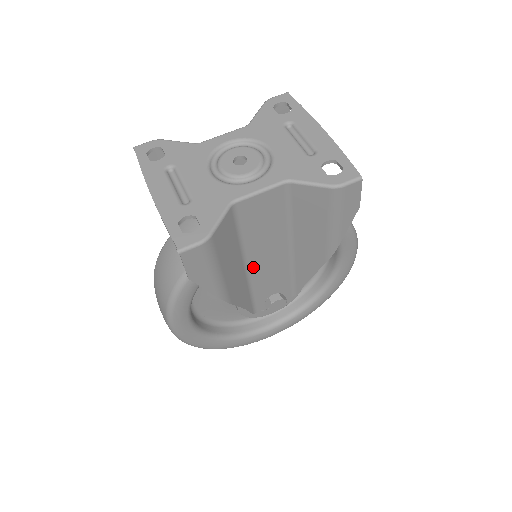
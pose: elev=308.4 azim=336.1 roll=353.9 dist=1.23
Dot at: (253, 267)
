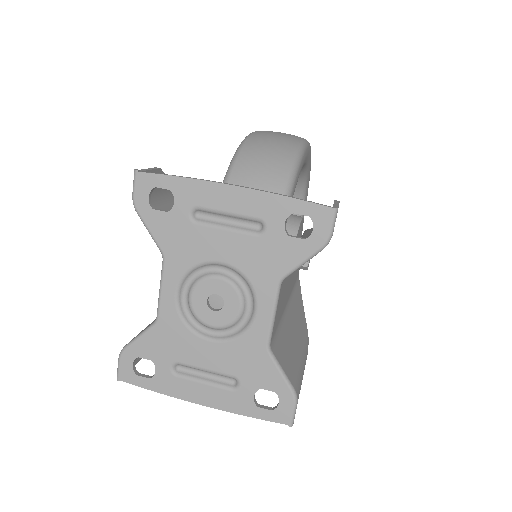
Dot at: (289, 295)
